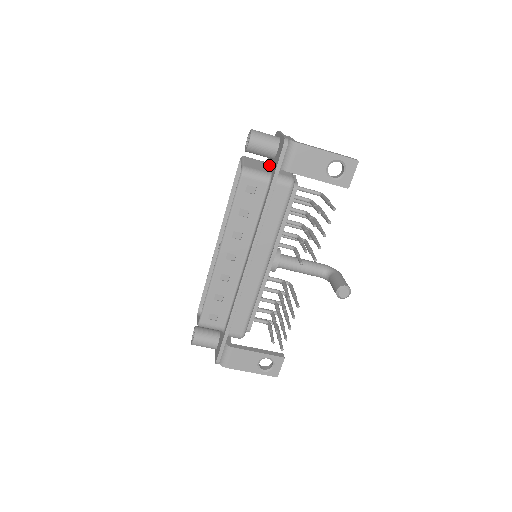
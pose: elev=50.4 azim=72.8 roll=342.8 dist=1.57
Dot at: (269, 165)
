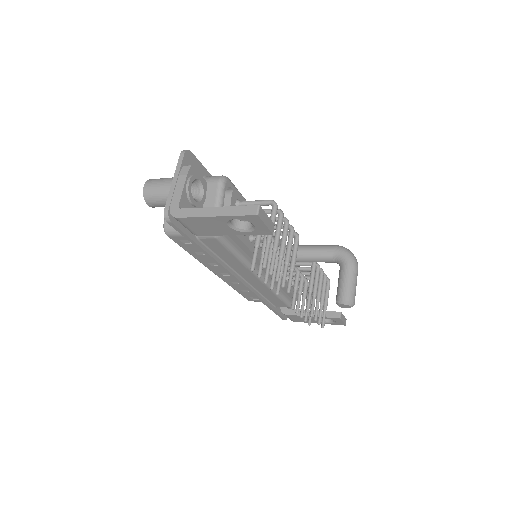
Dot at: occluded
